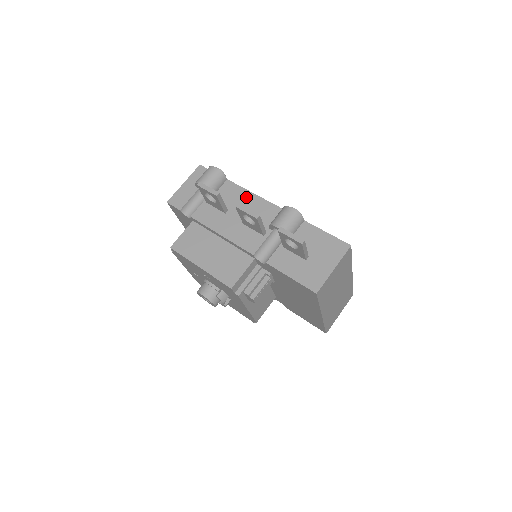
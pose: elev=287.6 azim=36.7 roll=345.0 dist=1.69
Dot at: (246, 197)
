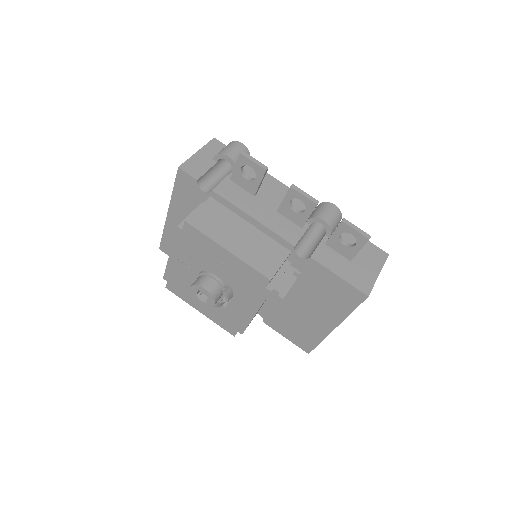
Dot at: (275, 185)
